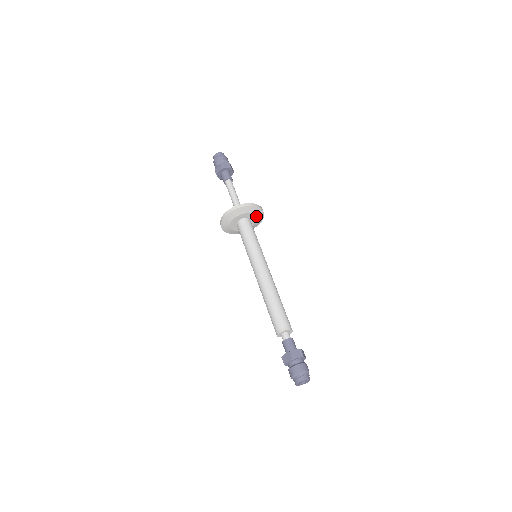
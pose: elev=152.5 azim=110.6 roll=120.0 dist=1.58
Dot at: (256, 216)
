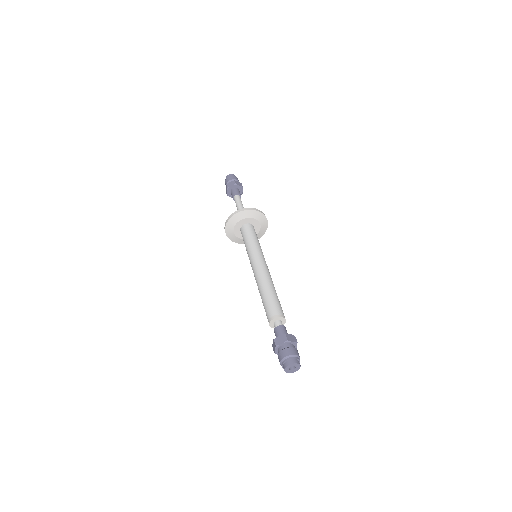
Dot at: (260, 228)
